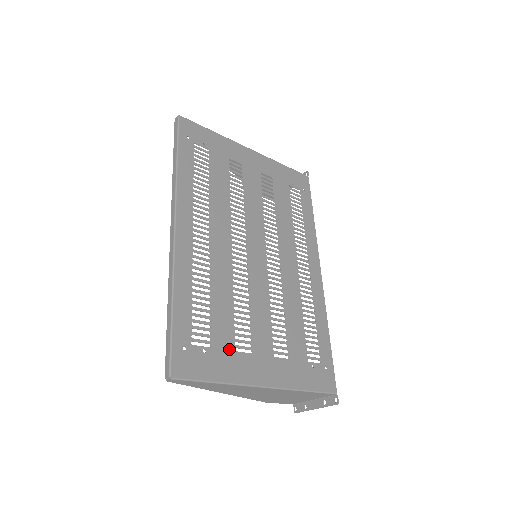
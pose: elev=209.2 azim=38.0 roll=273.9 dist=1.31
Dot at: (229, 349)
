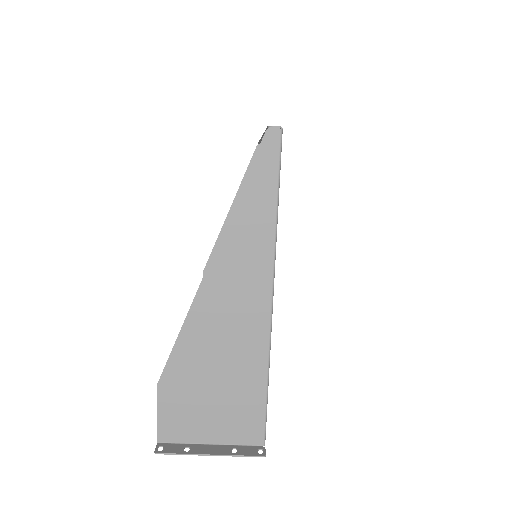
Dot at: occluded
